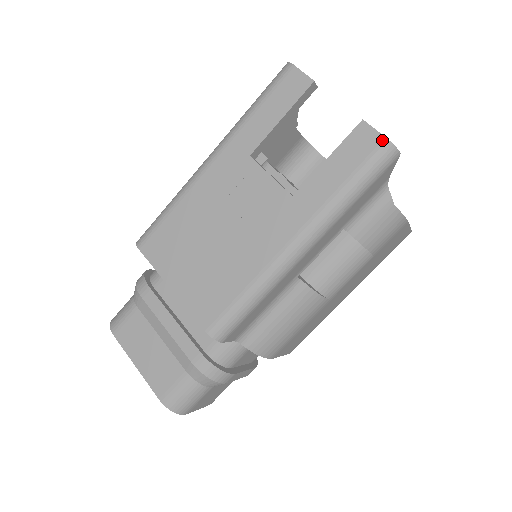
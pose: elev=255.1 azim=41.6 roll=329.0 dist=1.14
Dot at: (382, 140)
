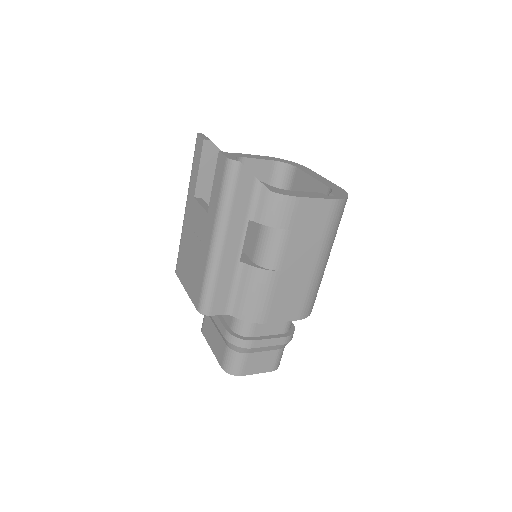
Dot at: (225, 159)
